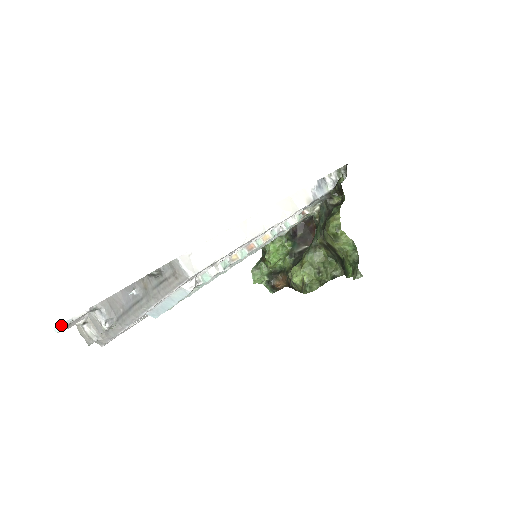
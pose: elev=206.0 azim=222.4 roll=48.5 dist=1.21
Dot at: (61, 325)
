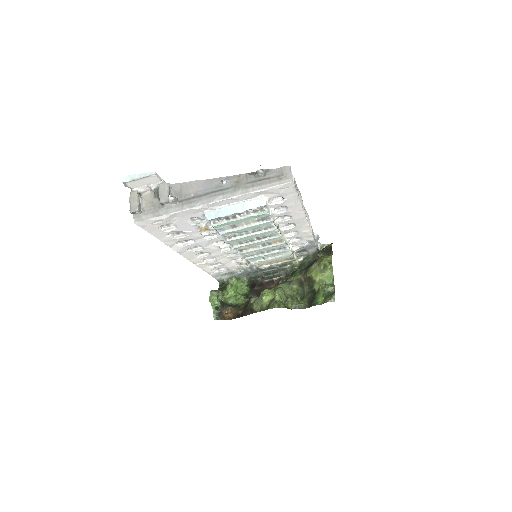
Dot at: (136, 175)
